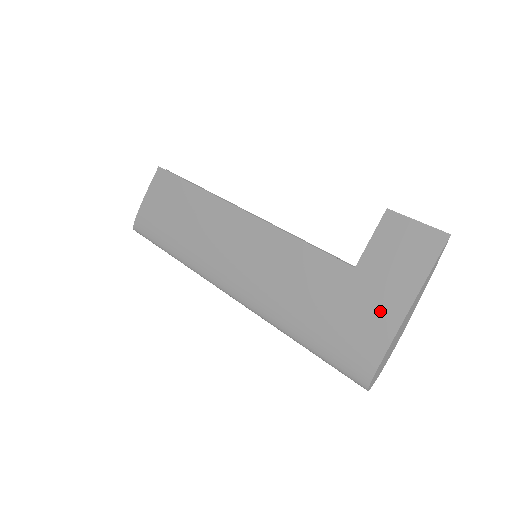
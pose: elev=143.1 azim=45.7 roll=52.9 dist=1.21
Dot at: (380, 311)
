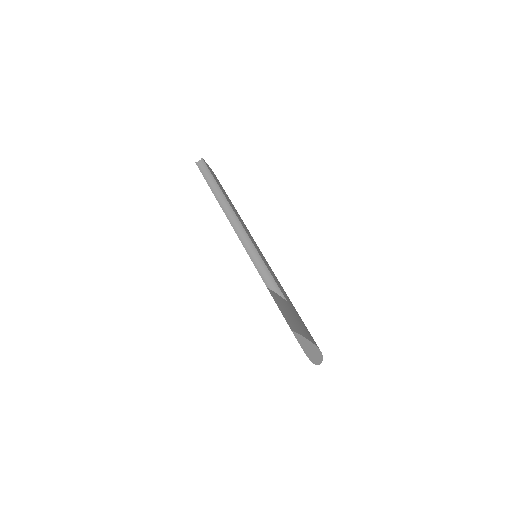
Dot at: occluded
